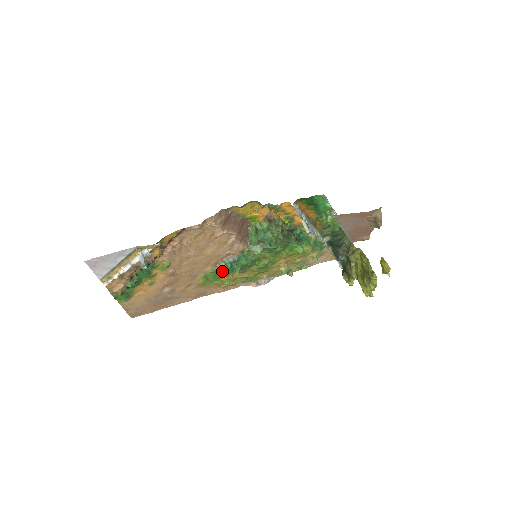
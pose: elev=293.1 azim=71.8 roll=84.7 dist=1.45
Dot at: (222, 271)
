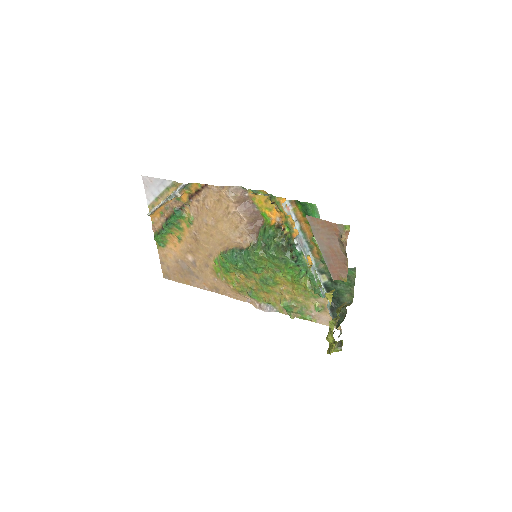
Dot at: (229, 258)
